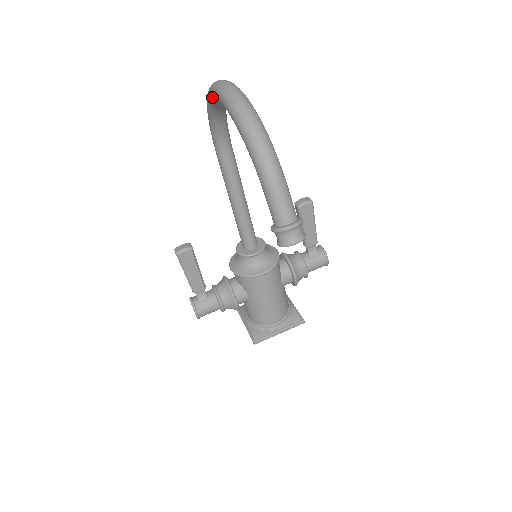
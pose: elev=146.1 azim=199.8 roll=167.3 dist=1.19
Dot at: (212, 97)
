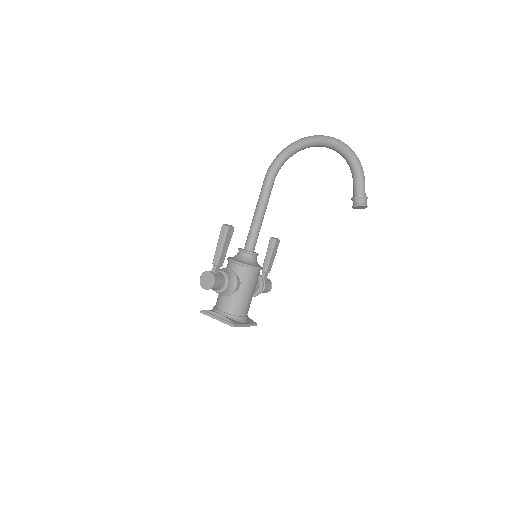
Dot at: (309, 141)
